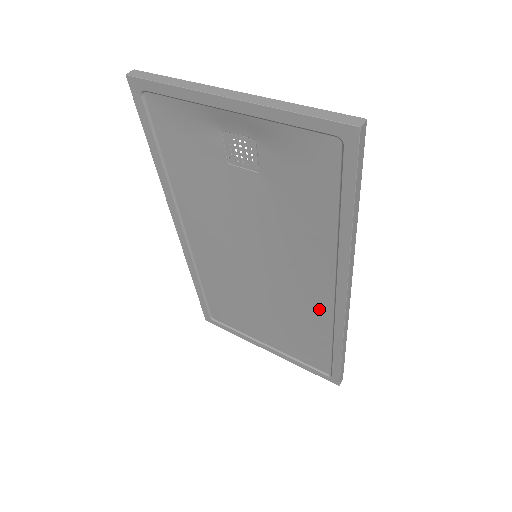
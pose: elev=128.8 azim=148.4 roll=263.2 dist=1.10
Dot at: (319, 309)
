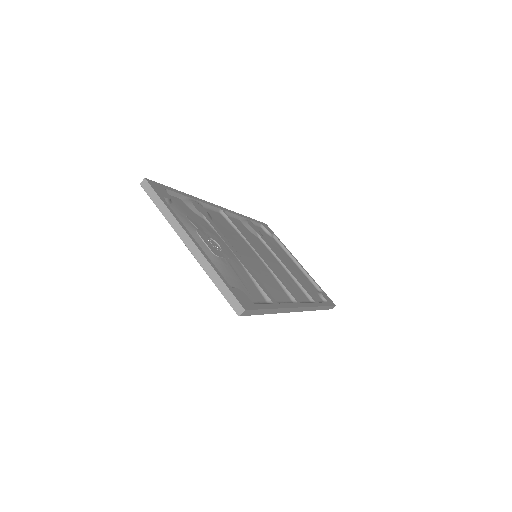
Dot at: occluded
